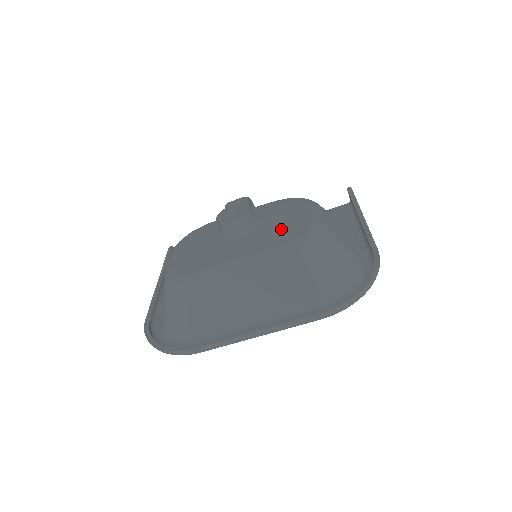
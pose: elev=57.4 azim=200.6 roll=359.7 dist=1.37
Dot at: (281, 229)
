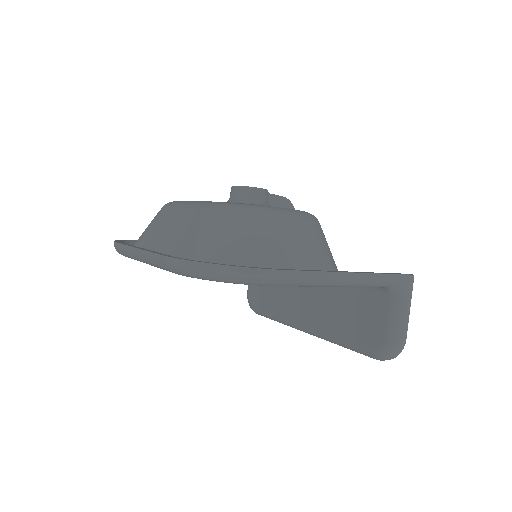
Dot at: occluded
